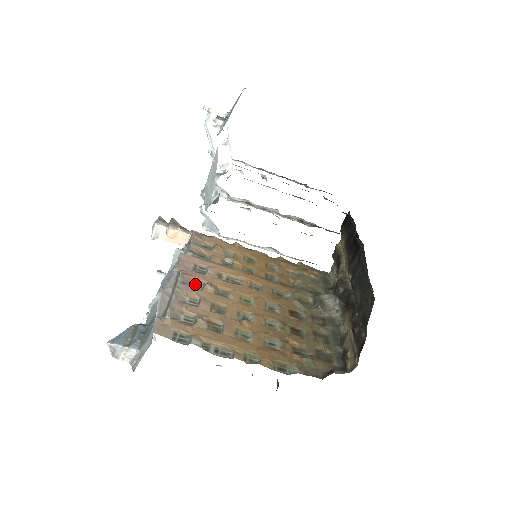
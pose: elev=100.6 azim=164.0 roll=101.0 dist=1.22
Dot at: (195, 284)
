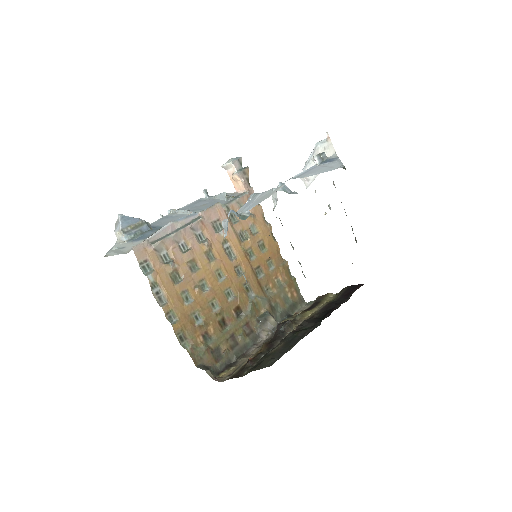
Dot at: (201, 234)
